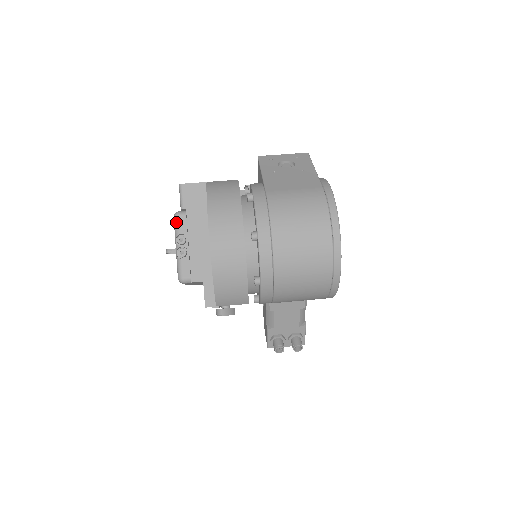
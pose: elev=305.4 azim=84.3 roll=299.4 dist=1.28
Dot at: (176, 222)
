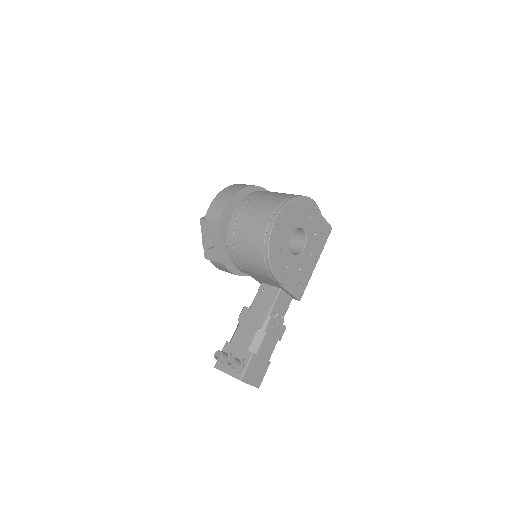
Dot at: occluded
